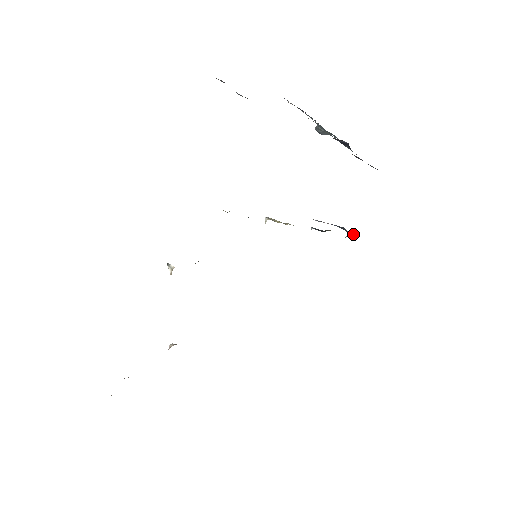
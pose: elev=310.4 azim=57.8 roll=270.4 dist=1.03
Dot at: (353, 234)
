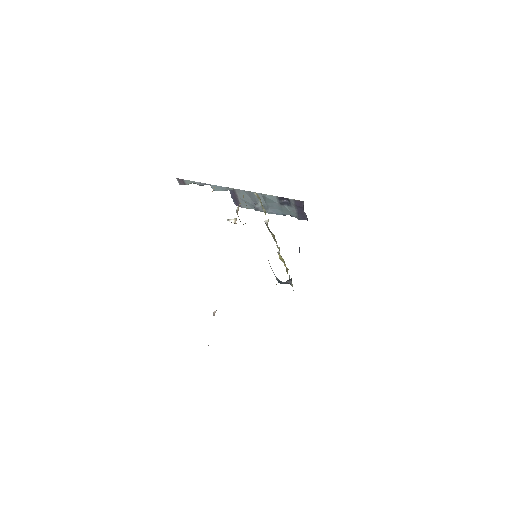
Dot at: (289, 279)
